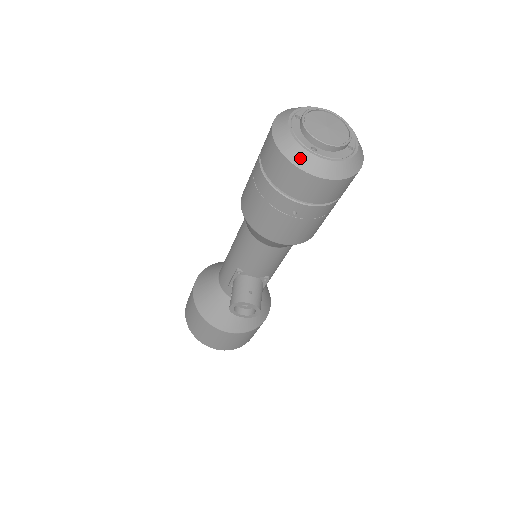
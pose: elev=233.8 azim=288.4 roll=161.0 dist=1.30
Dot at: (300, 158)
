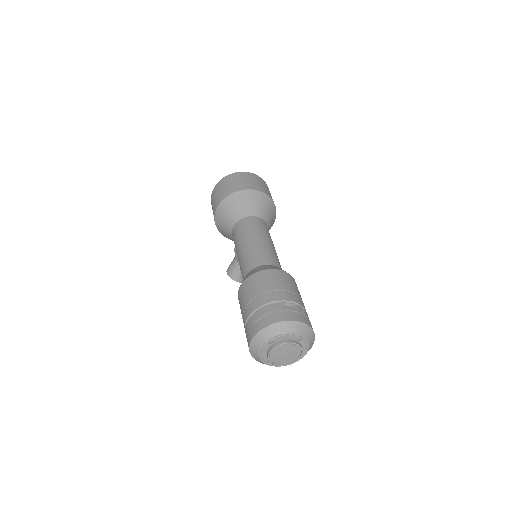
Dot at: (258, 361)
